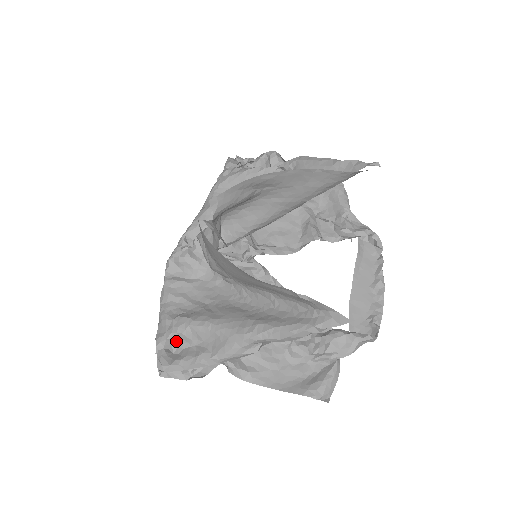
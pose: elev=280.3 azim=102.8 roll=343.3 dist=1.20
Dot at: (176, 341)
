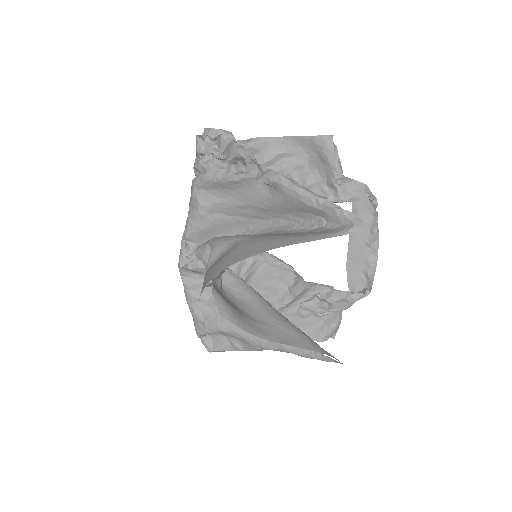
Dot at: (211, 333)
